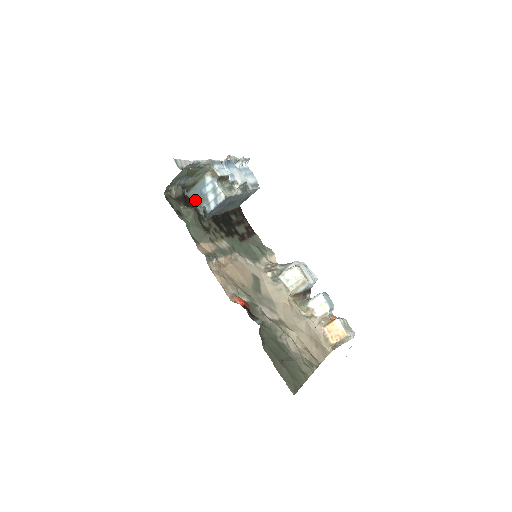
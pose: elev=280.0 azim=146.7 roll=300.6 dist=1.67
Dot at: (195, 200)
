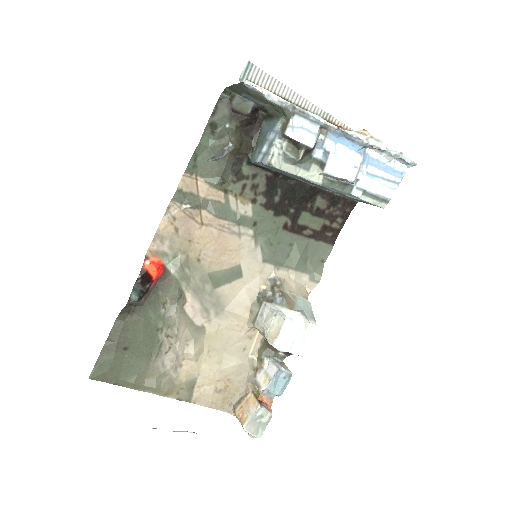
Dot at: (261, 135)
